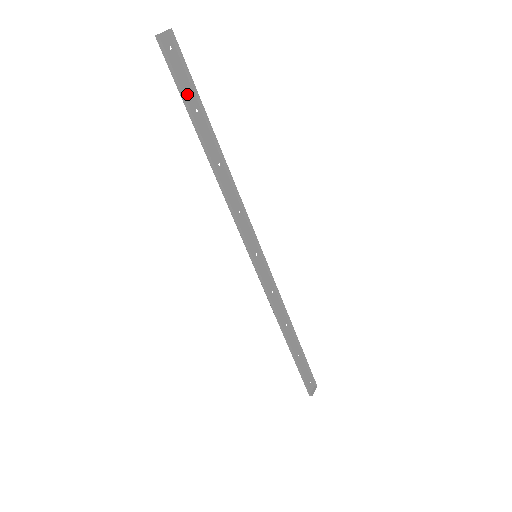
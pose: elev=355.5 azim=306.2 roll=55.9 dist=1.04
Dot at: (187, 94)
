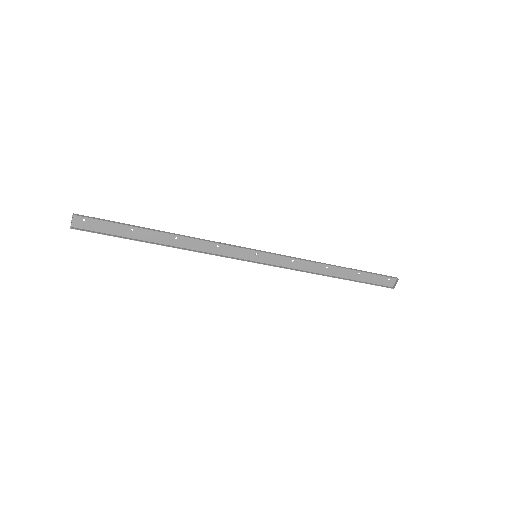
Dot at: (117, 229)
